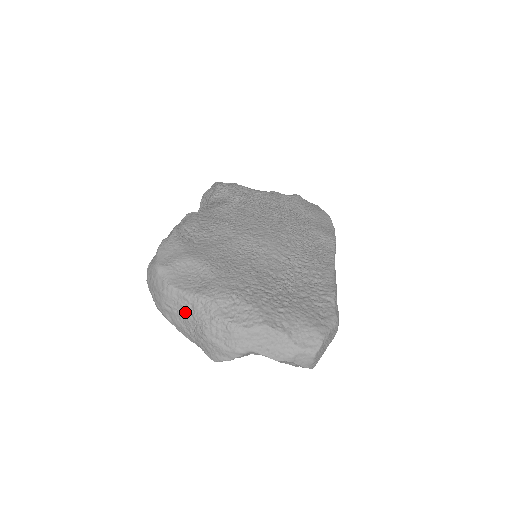
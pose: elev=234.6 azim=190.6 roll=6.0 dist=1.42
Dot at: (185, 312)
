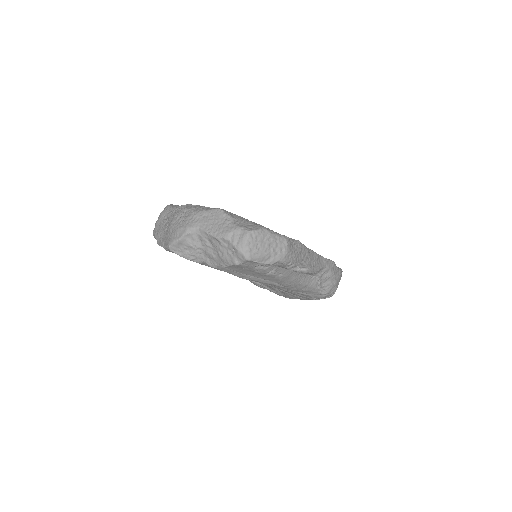
Dot at: (168, 218)
